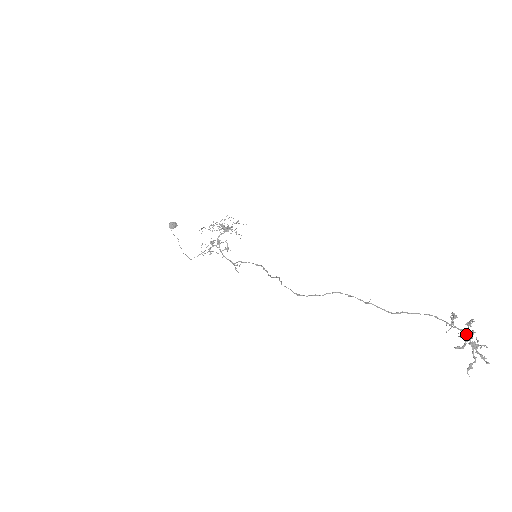
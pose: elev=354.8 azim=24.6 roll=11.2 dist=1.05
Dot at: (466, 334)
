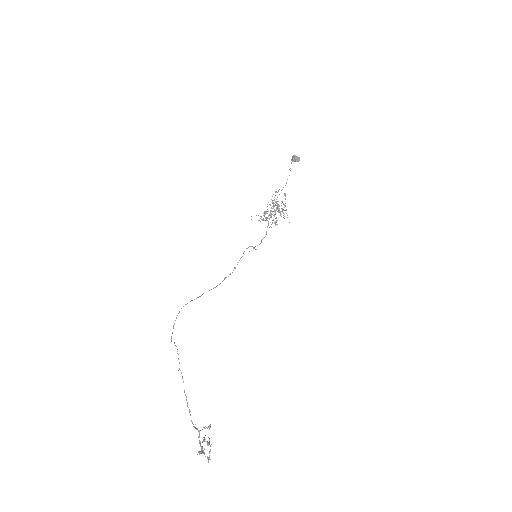
Dot at: occluded
